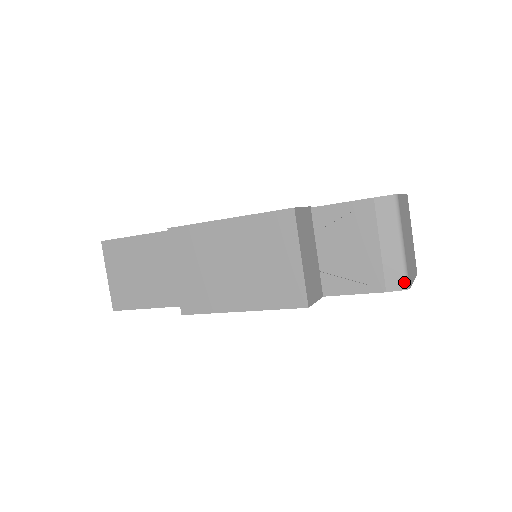
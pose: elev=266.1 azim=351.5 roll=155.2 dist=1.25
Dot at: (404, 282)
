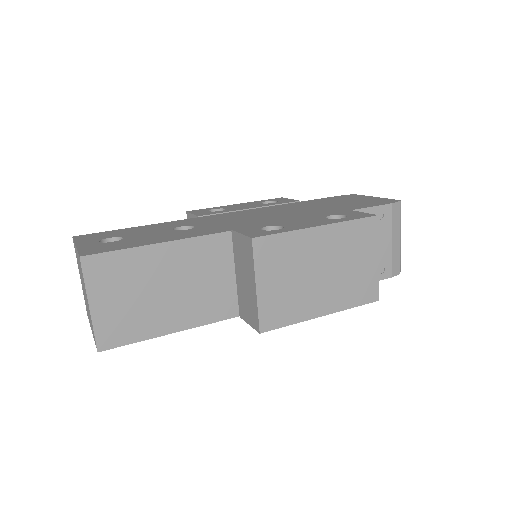
Dot at: (400, 268)
